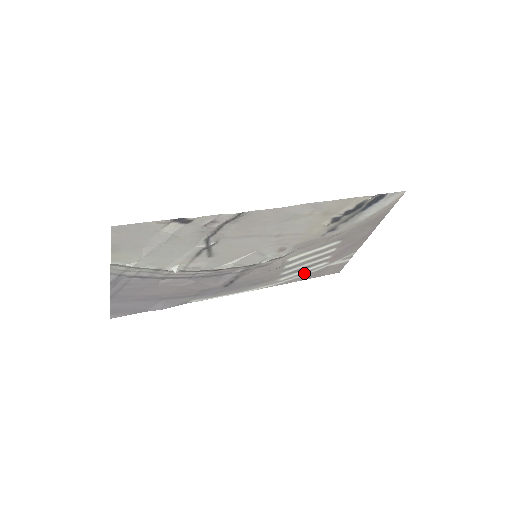
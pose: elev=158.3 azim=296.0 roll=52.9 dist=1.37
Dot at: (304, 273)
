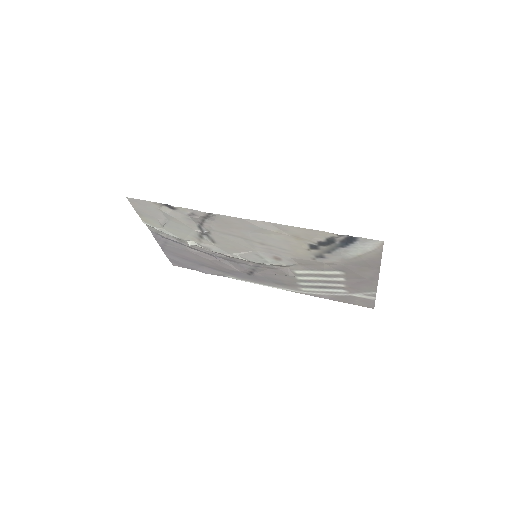
Dot at: (326, 292)
